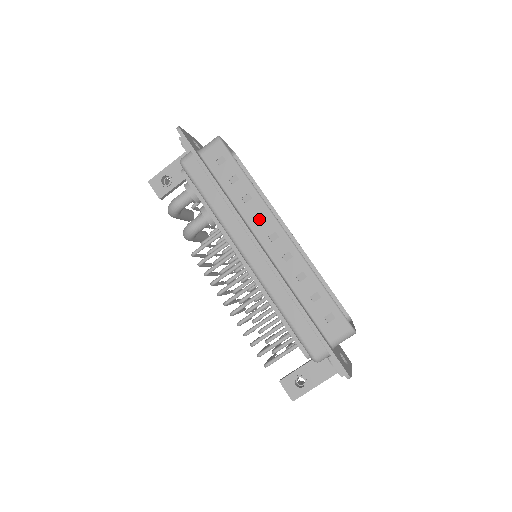
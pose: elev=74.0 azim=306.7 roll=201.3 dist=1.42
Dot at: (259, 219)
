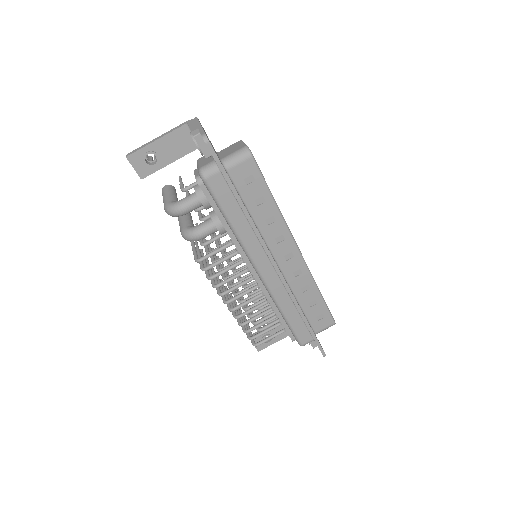
Dot at: (278, 240)
